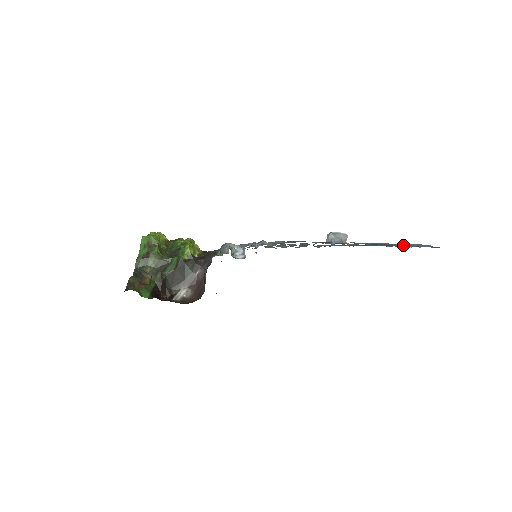
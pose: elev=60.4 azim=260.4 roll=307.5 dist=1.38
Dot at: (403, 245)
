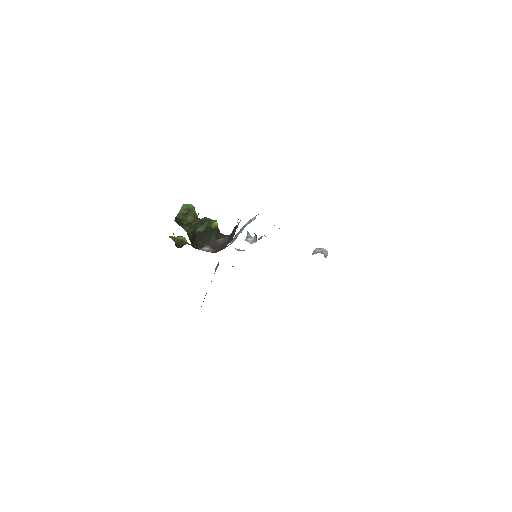
Dot at: occluded
